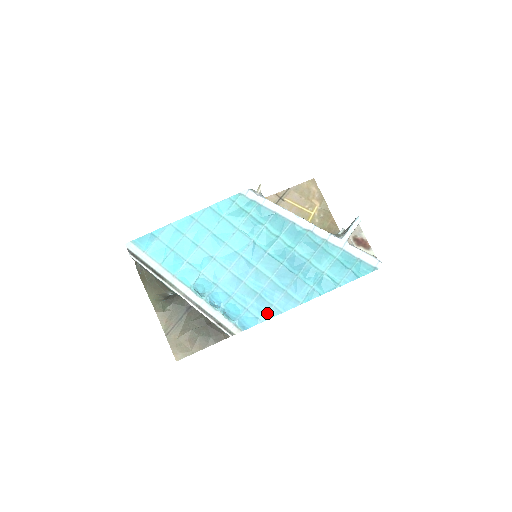
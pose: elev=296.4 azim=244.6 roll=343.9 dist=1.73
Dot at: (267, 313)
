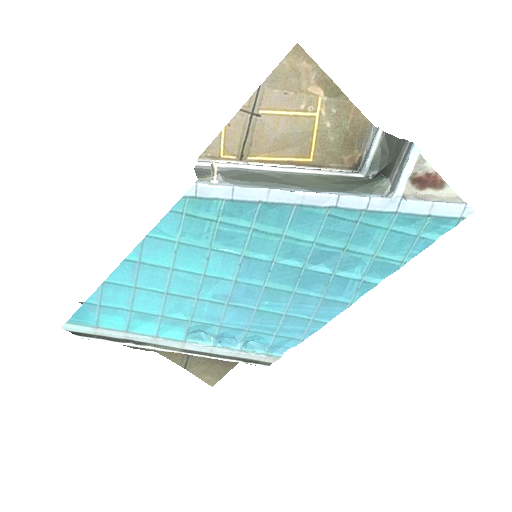
Dot at: (305, 330)
